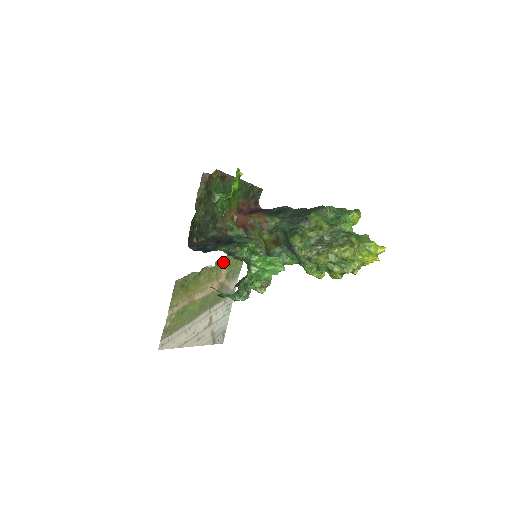
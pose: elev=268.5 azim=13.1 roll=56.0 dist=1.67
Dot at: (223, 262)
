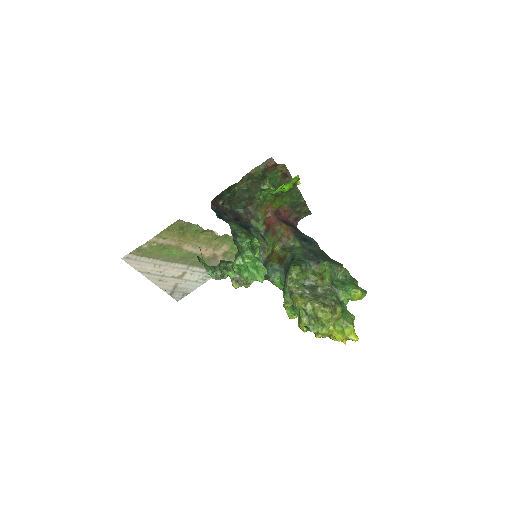
Dot at: (230, 240)
